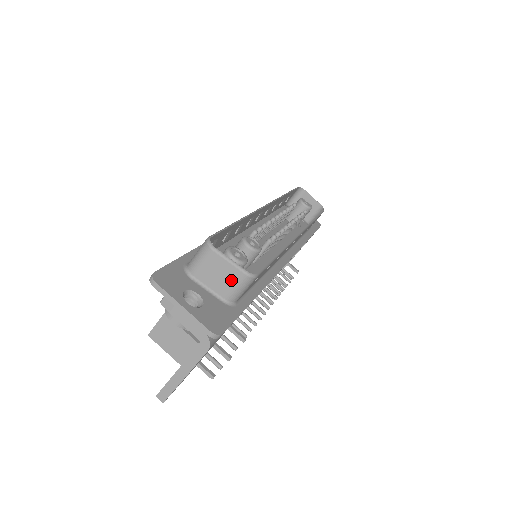
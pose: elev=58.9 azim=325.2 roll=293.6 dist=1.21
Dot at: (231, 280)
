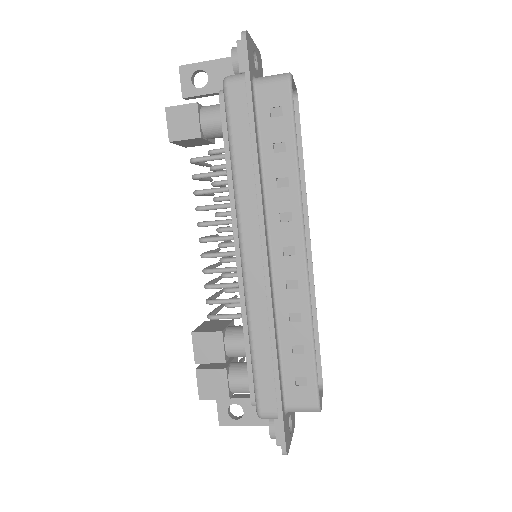
Dot at: occluded
